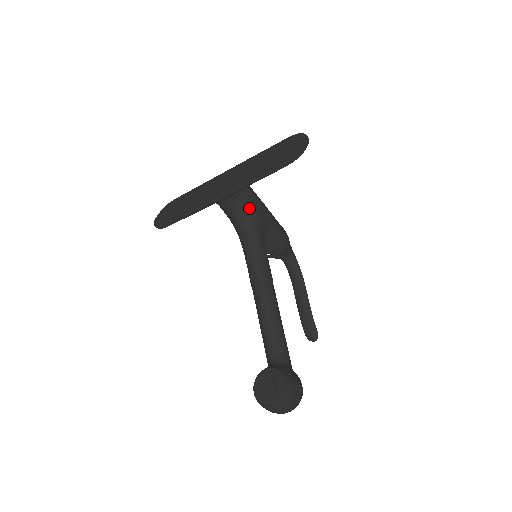
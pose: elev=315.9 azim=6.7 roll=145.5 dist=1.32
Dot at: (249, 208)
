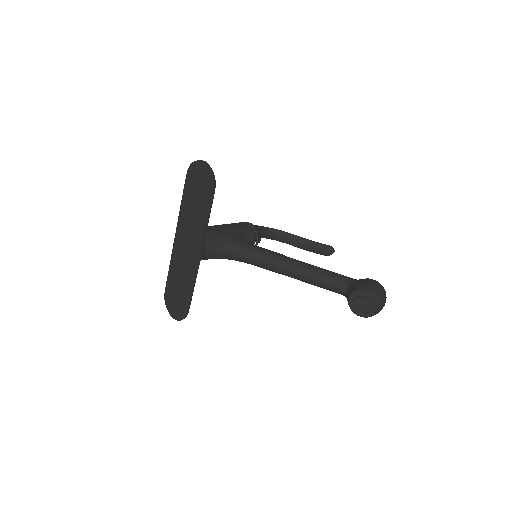
Dot at: (218, 239)
